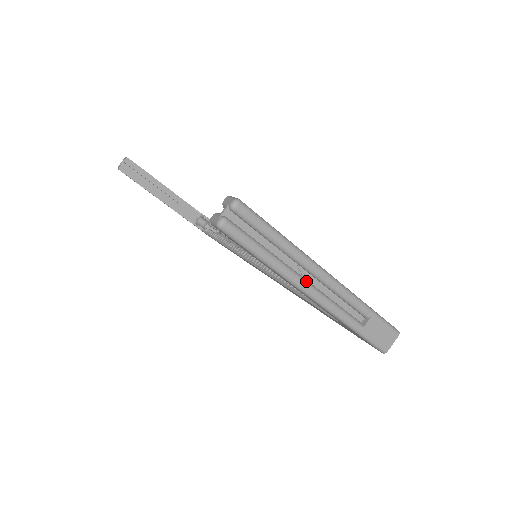
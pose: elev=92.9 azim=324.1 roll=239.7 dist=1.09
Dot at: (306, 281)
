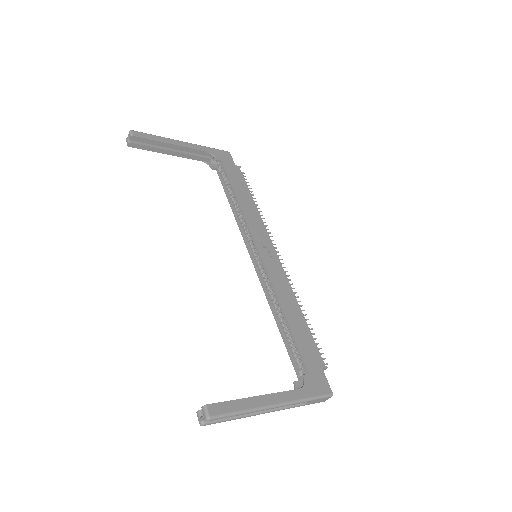
Dot at: (262, 412)
